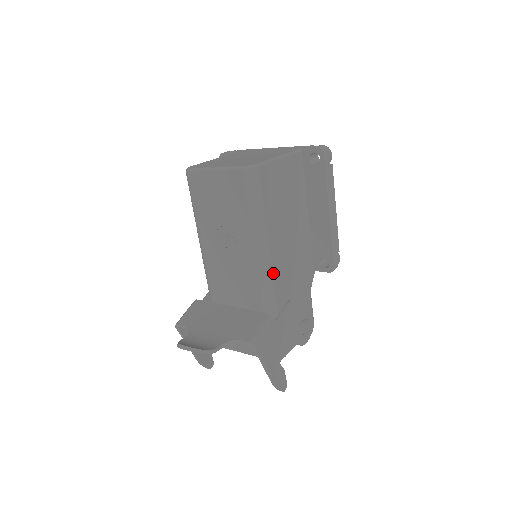
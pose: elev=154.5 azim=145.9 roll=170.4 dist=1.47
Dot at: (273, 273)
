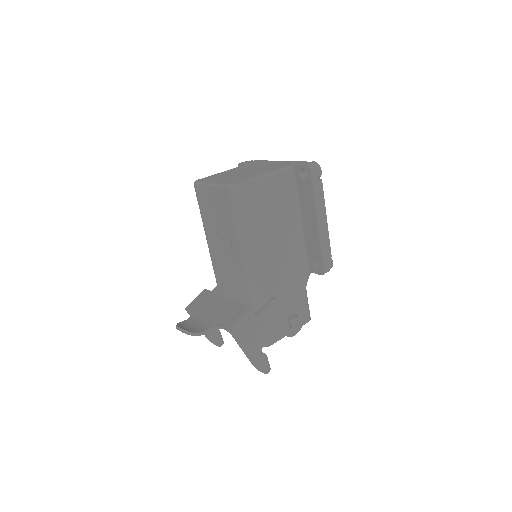
Dot at: (257, 274)
